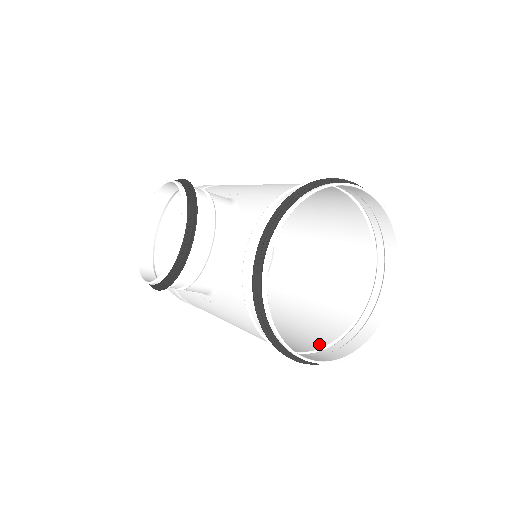
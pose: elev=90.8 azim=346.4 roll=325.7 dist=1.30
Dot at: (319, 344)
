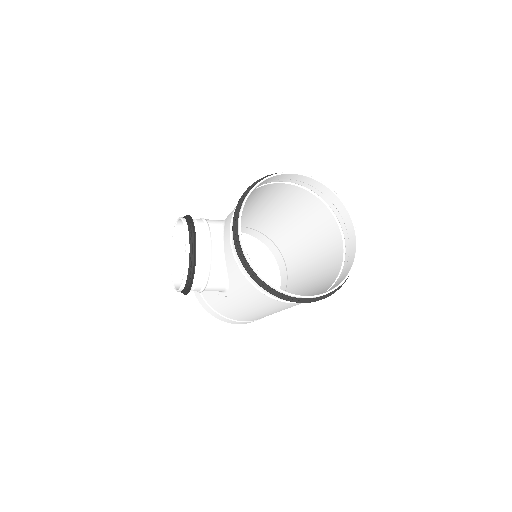
Dot at: occluded
